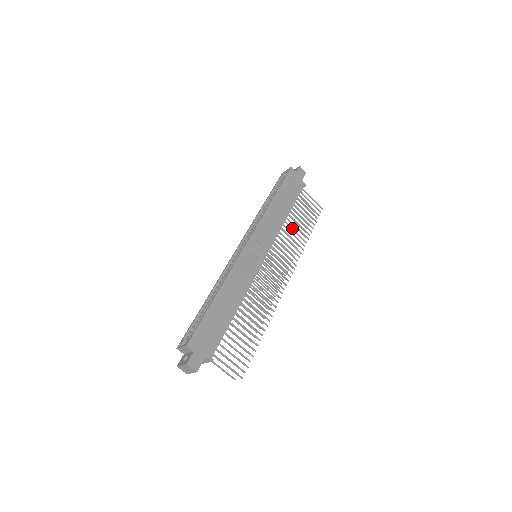
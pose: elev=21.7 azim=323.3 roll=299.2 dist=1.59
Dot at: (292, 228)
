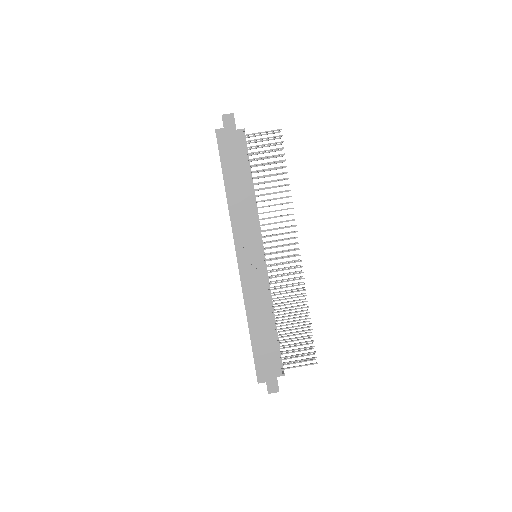
Dot at: (266, 194)
